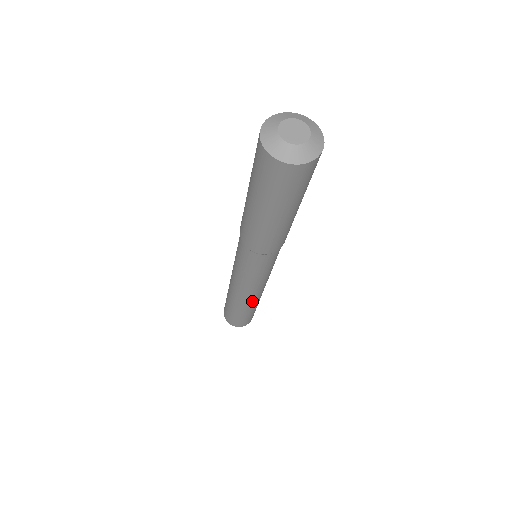
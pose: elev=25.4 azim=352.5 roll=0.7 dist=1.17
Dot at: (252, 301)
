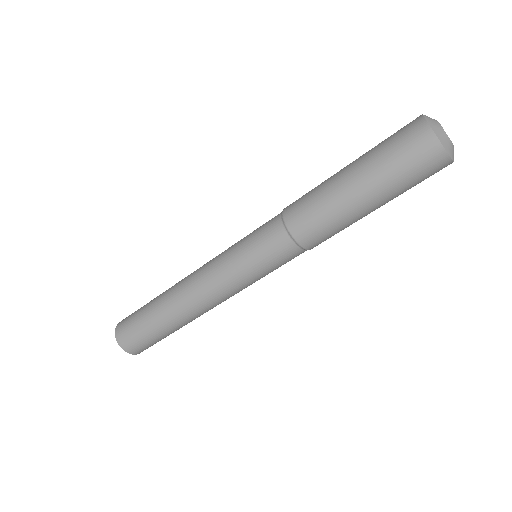
Dot at: occluded
